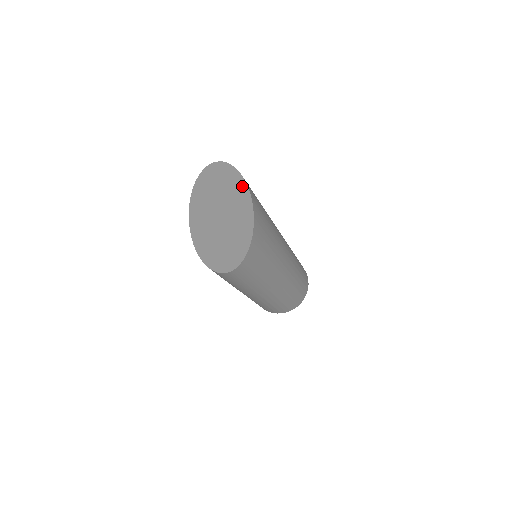
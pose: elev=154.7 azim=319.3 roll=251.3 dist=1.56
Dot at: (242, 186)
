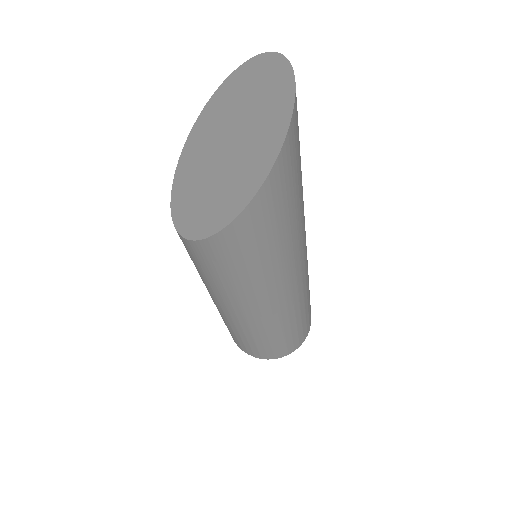
Dot at: (285, 105)
